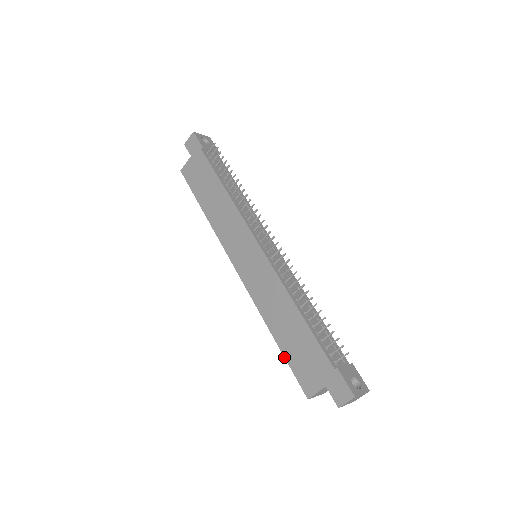
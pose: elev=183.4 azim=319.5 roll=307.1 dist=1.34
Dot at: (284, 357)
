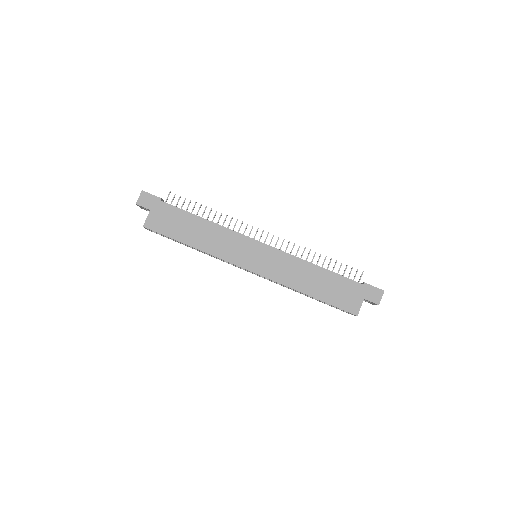
Dot at: occluded
